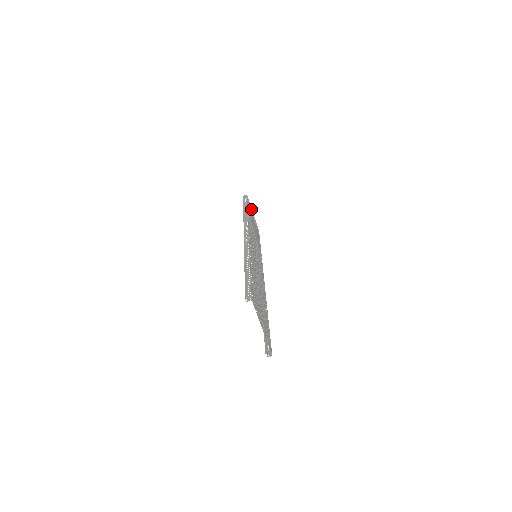
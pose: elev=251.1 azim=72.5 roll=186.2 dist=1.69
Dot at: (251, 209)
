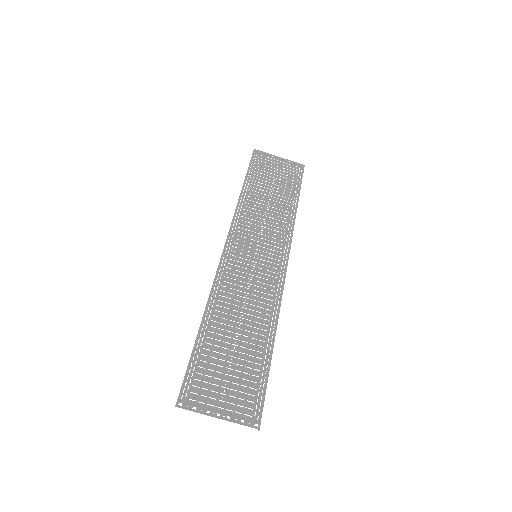
Dot at: (270, 159)
